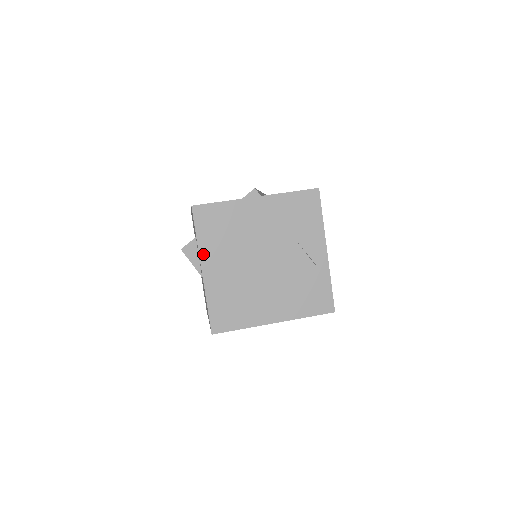
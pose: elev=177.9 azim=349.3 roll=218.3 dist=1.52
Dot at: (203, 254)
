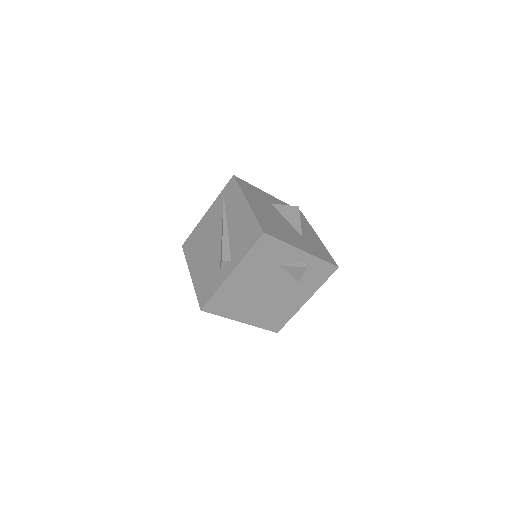
Dot at: (233, 318)
